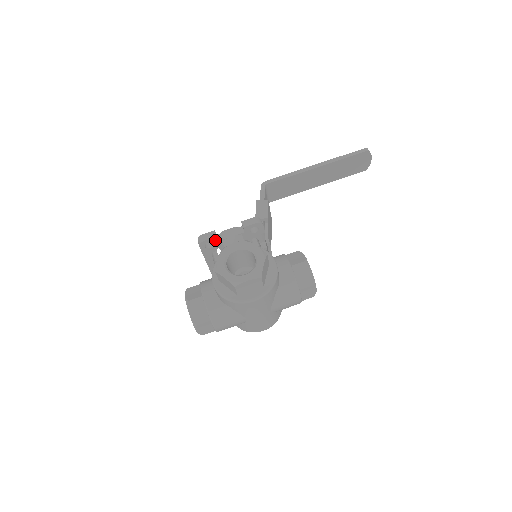
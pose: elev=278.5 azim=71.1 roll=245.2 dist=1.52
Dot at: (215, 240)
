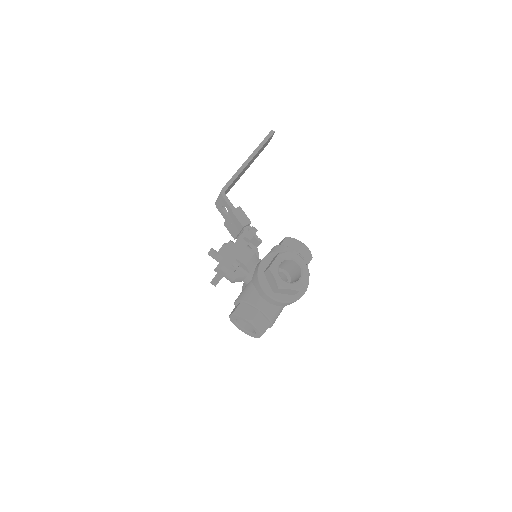
Dot at: (234, 261)
